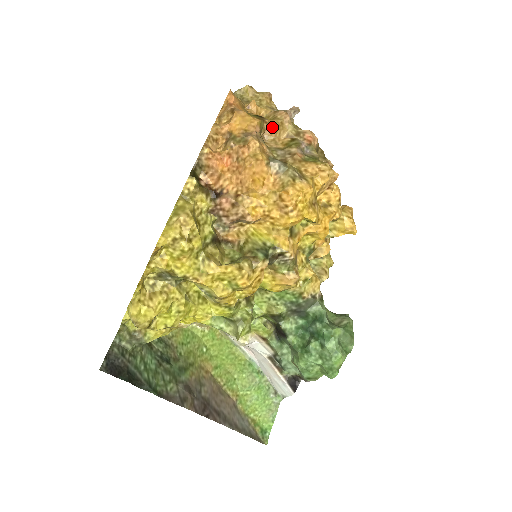
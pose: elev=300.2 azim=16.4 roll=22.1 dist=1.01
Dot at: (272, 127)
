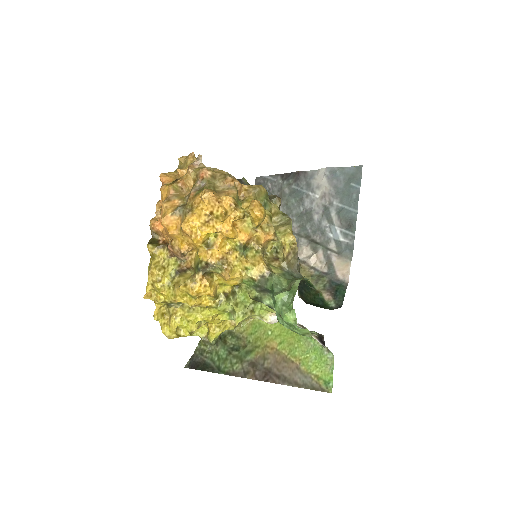
Dot at: (182, 183)
